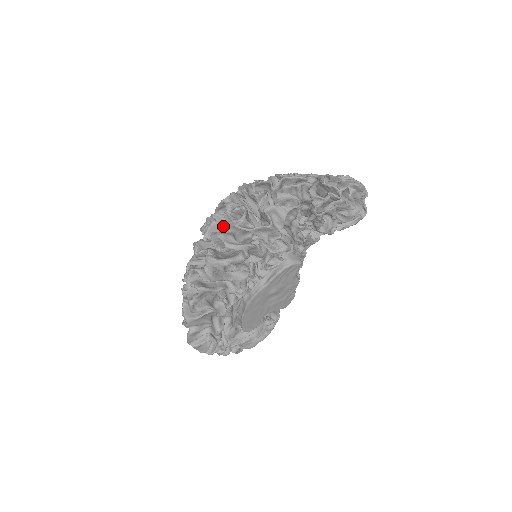
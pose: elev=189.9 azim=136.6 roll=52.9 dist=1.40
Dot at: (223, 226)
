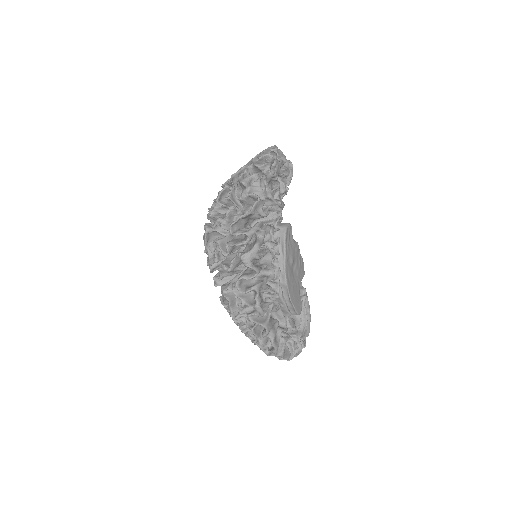
Dot at: (231, 228)
